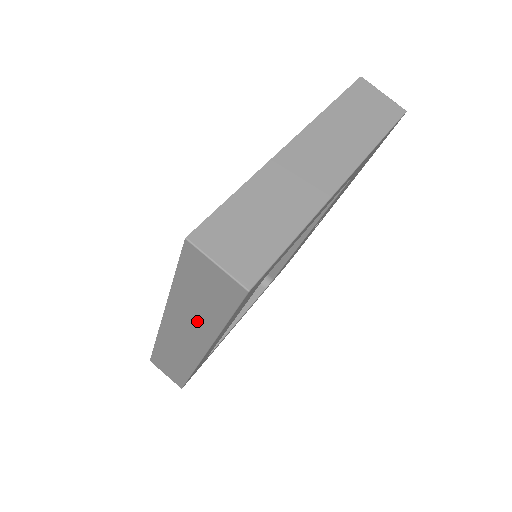
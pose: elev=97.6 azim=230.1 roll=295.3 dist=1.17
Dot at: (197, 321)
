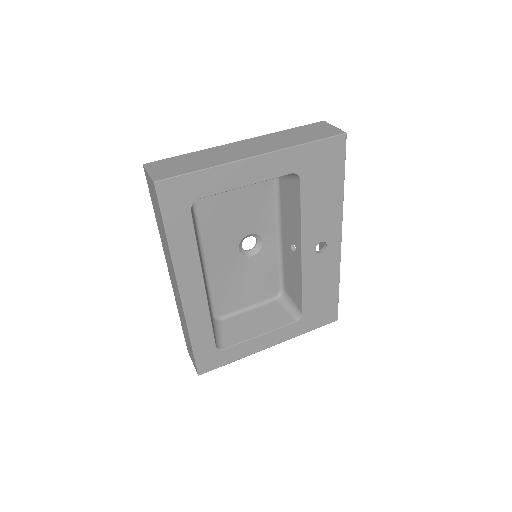
Dot at: (166, 249)
